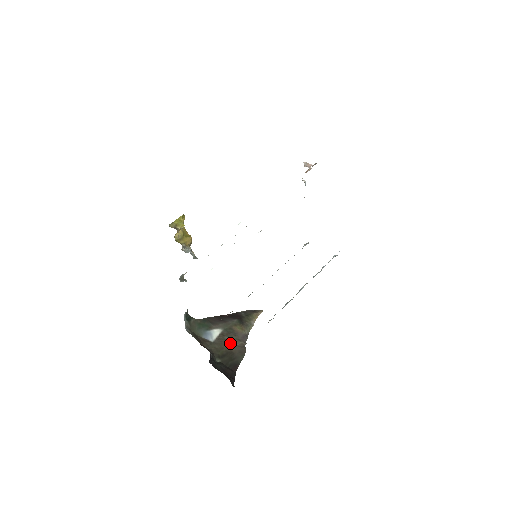
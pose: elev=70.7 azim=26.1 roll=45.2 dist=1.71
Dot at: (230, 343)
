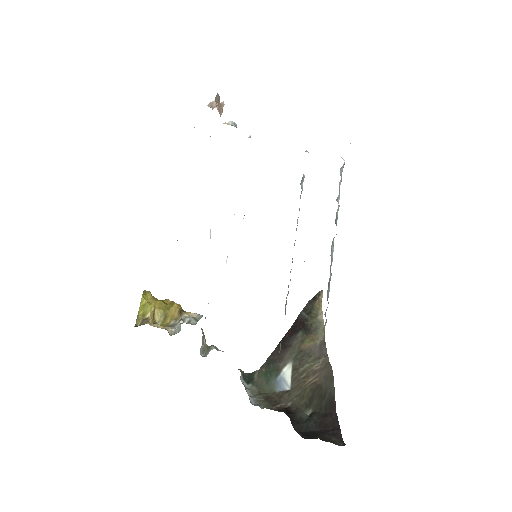
Dot at: (310, 373)
